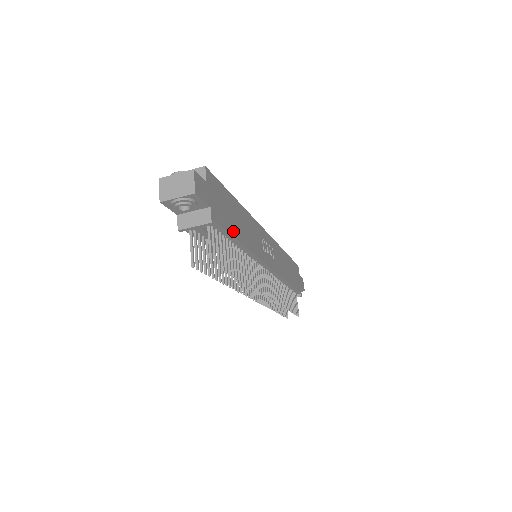
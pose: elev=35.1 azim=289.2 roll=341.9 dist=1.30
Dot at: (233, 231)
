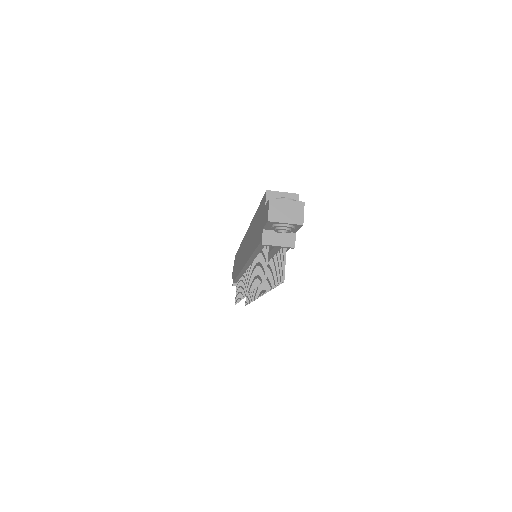
Dot at: occluded
